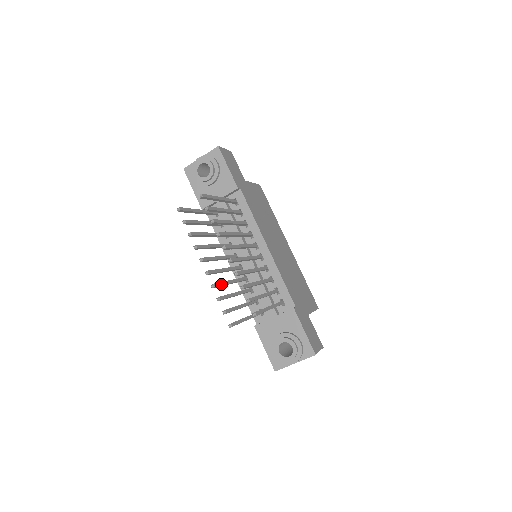
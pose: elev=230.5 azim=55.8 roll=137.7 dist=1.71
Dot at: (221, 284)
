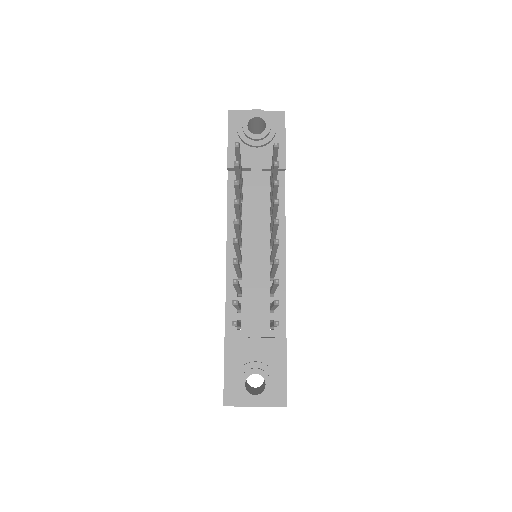
Dot at: occluded
